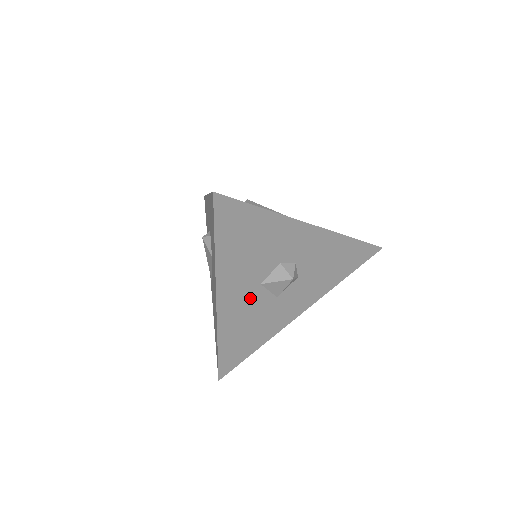
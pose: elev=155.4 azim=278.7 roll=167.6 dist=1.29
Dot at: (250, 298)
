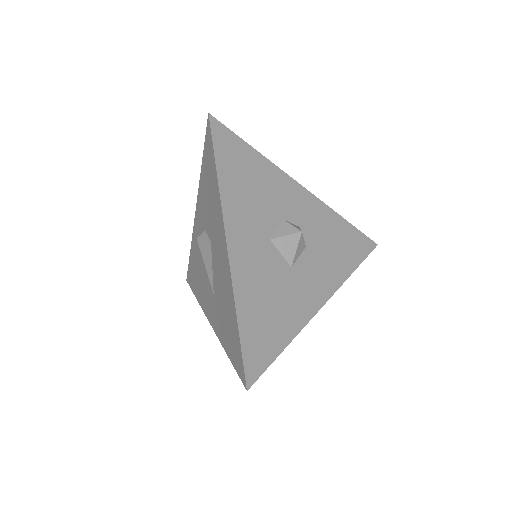
Dot at: (262, 256)
